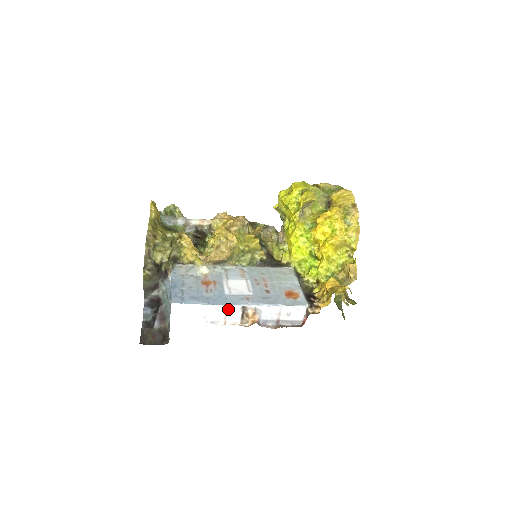
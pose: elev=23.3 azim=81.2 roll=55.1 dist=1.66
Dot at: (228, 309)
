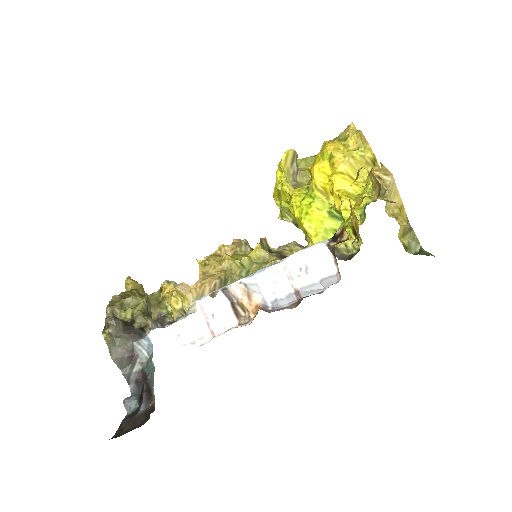
Dot at: (204, 306)
